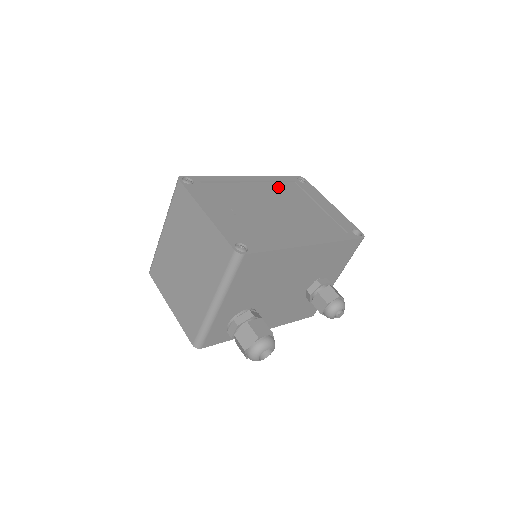
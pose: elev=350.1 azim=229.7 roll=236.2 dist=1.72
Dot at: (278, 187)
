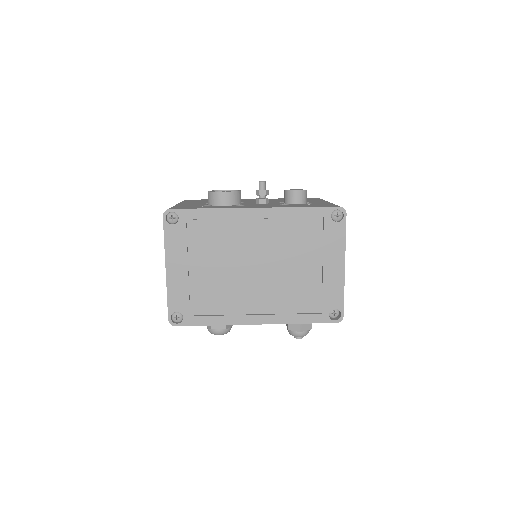
Dot at: (288, 228)
